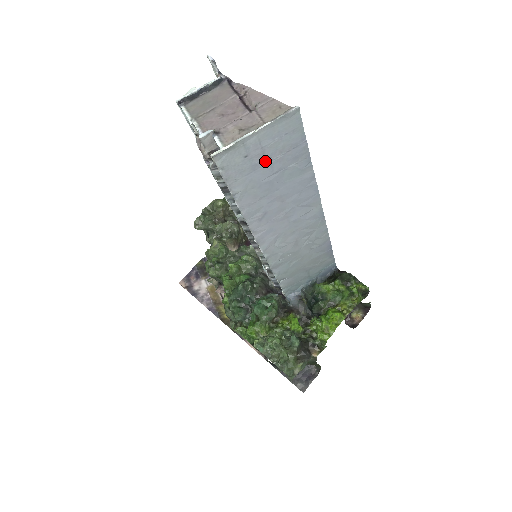
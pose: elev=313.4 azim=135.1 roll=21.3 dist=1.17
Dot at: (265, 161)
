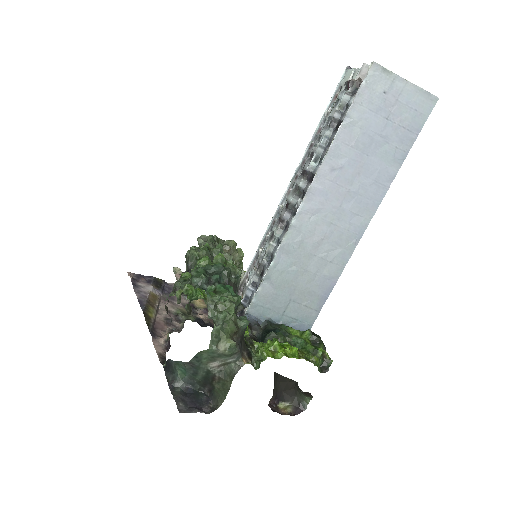
Dot at: (387, 115)
